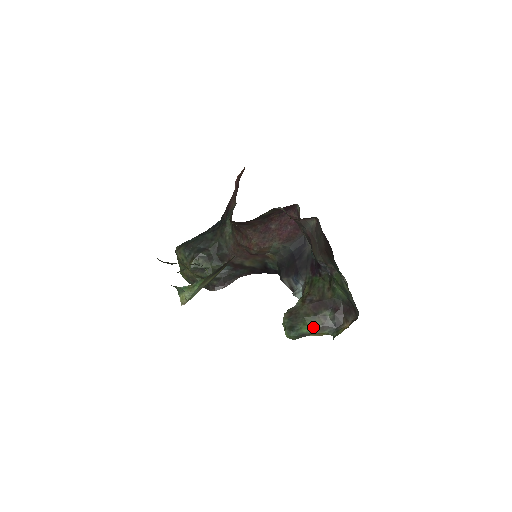
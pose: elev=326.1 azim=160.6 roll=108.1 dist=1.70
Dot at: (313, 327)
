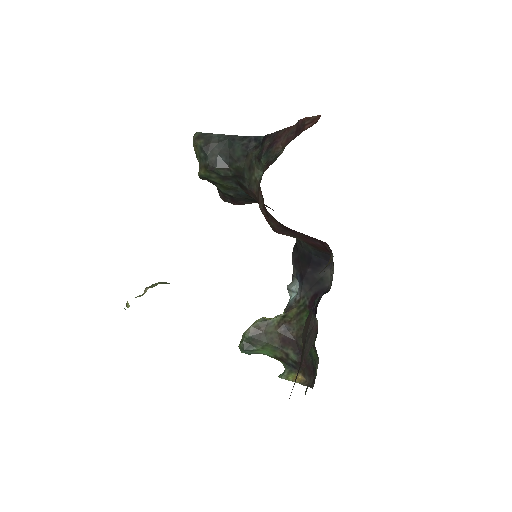
Dot at: (271, 354)
